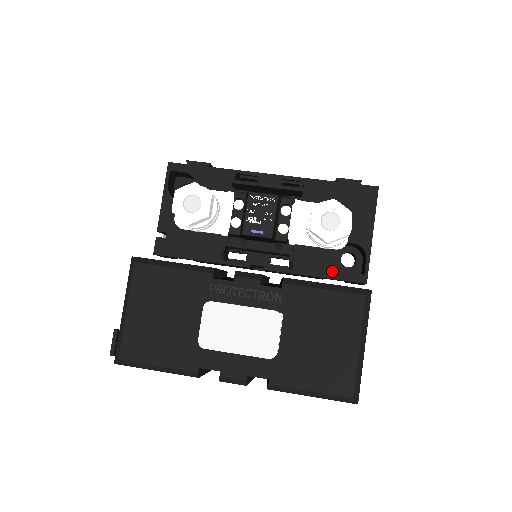
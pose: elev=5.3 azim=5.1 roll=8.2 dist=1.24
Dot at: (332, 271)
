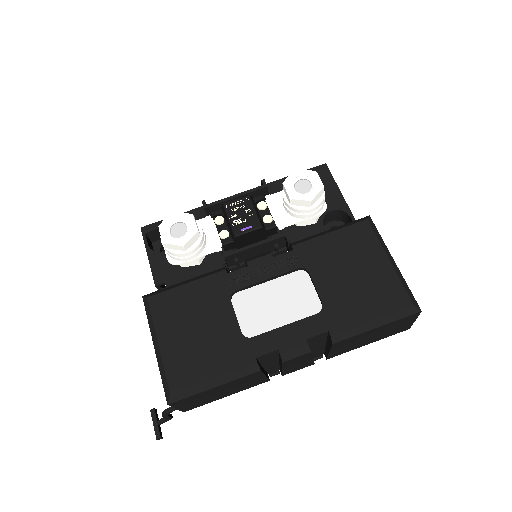
Dot at: occluded
